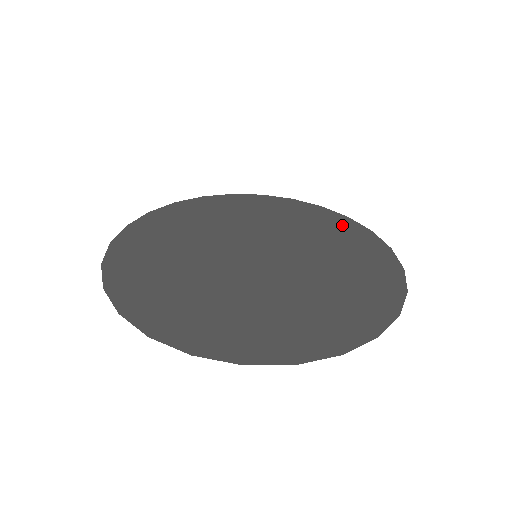
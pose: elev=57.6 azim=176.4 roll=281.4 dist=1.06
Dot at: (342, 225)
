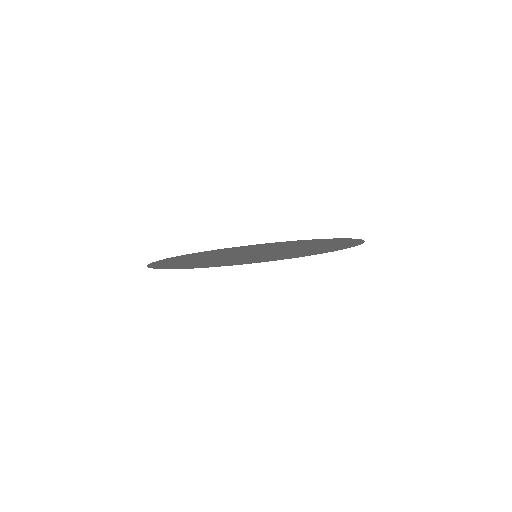
Dot at: (347, 245)
